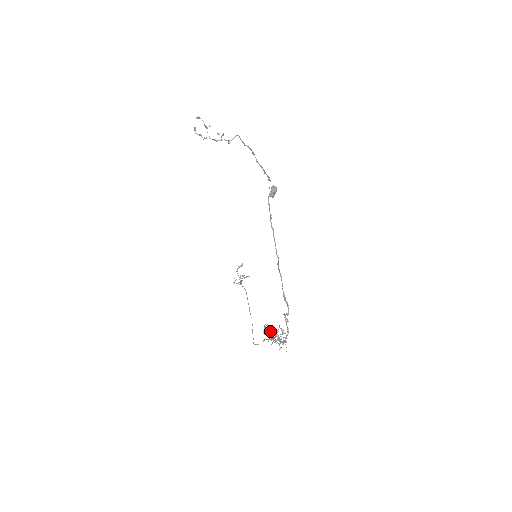
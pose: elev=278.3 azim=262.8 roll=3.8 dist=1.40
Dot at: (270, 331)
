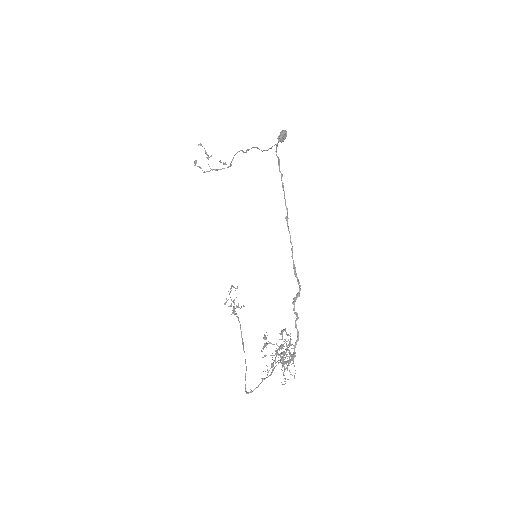
Dot at: (272, 344)
